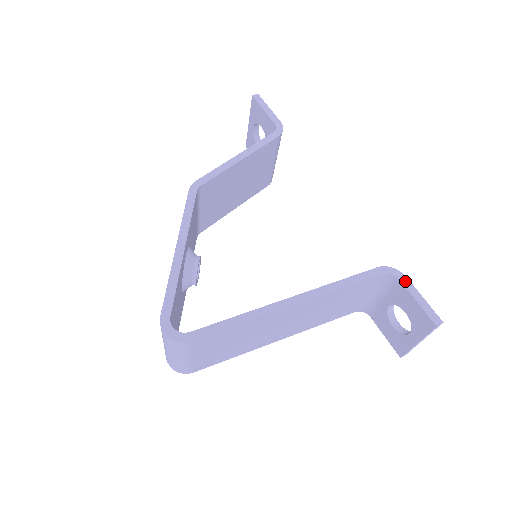
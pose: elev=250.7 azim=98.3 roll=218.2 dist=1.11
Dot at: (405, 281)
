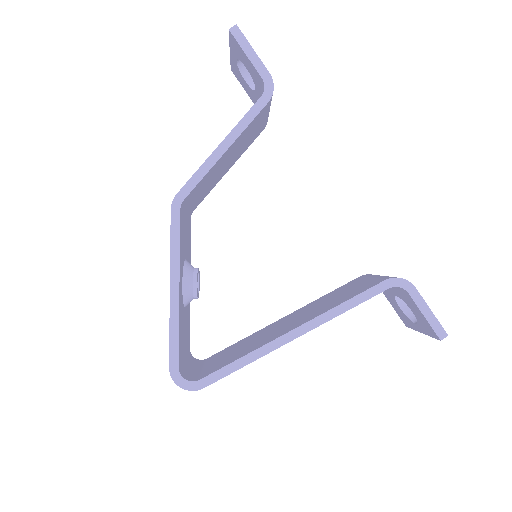
Dot at: (413, 293)
